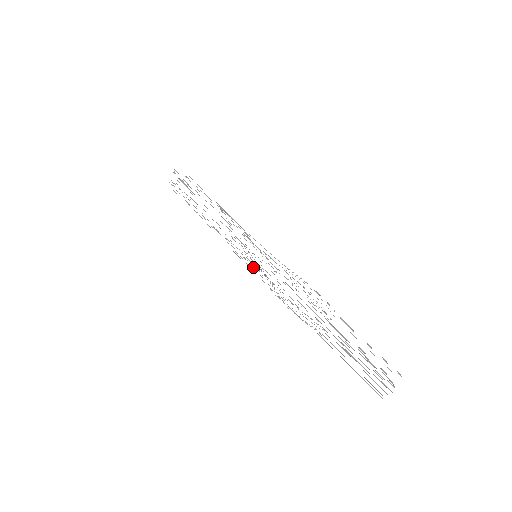
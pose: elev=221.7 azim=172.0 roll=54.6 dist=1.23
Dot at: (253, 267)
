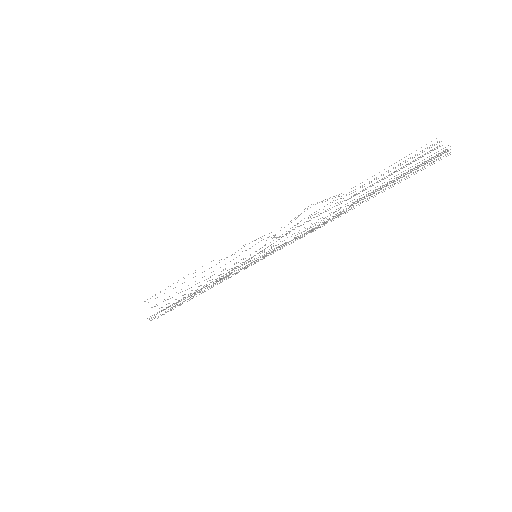
Dot at: occluded
